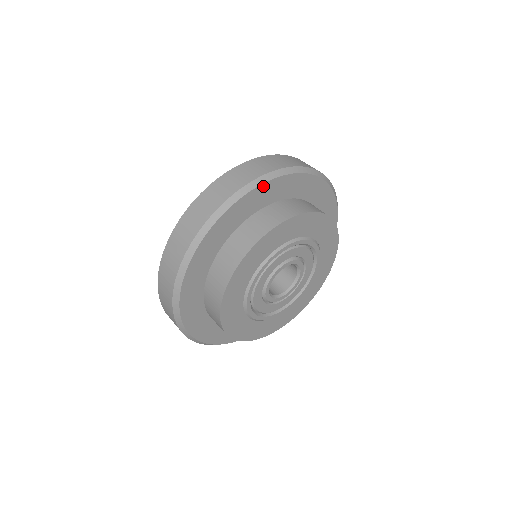
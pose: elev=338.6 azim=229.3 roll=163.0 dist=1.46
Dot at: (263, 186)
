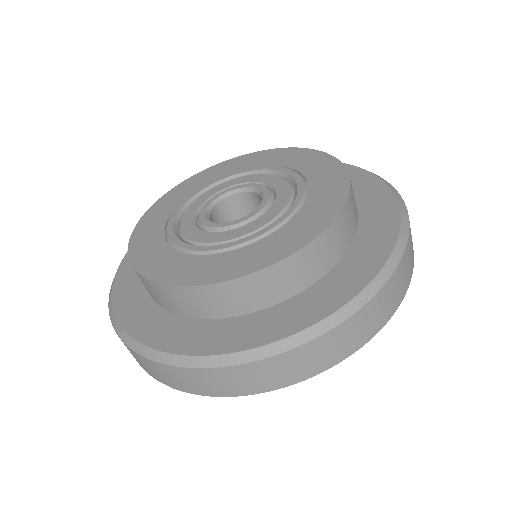
Dot at: occluded
